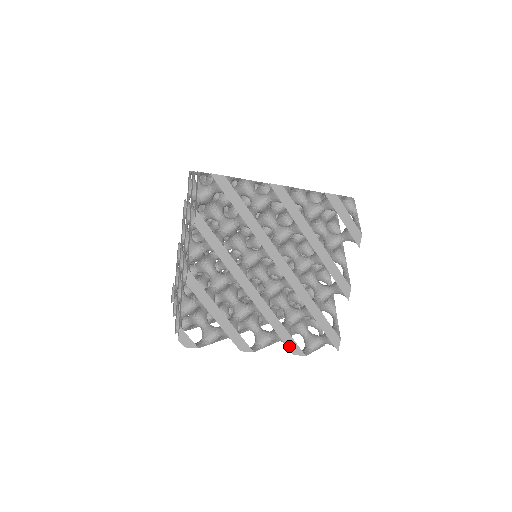
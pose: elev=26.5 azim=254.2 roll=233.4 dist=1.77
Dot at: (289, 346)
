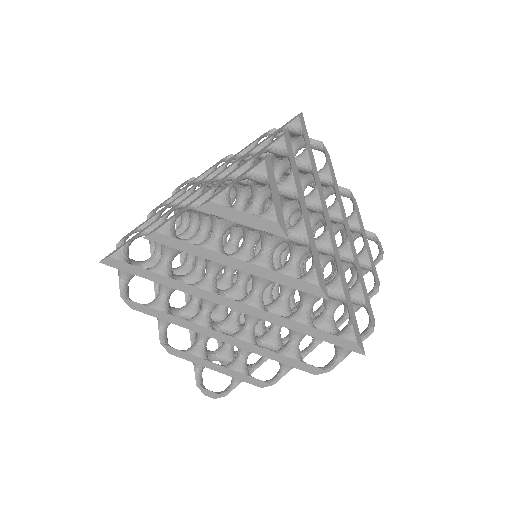
Dot at: (303, 369)
